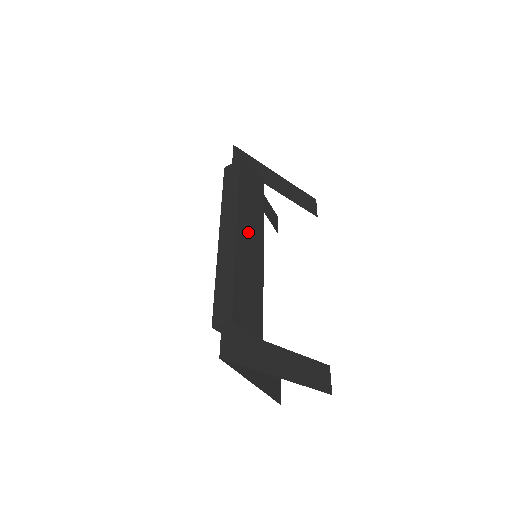
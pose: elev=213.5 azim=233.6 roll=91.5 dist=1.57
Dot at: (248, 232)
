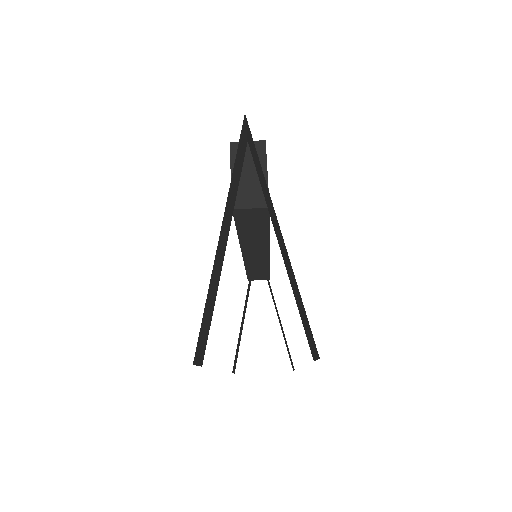
Dot at: occluded
